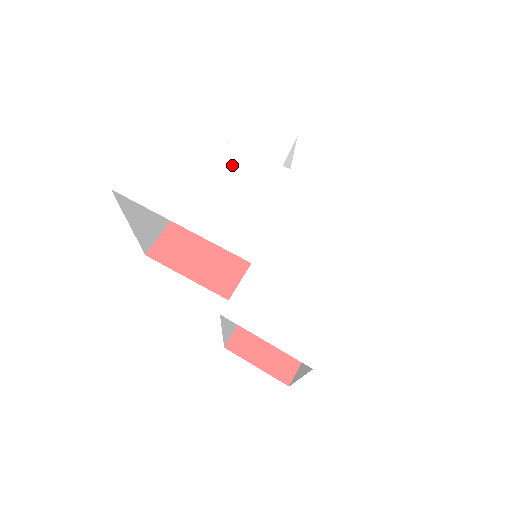
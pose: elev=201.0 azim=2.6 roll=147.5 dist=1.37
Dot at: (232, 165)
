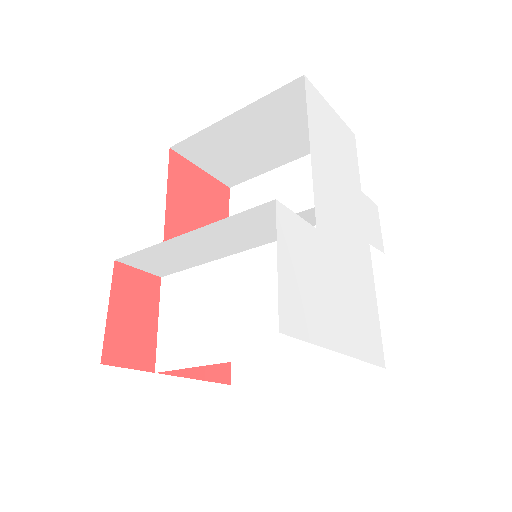
Dot at: (354, 195)
